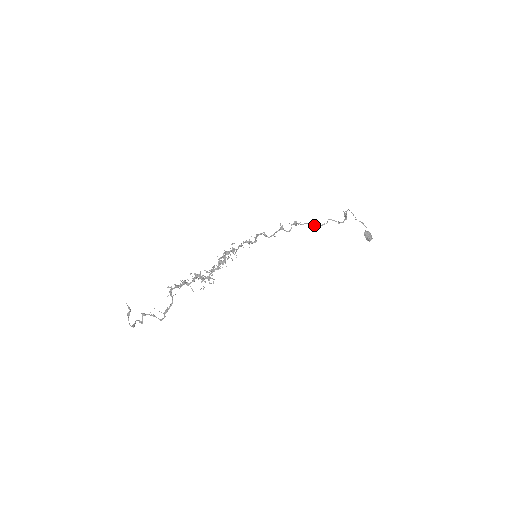
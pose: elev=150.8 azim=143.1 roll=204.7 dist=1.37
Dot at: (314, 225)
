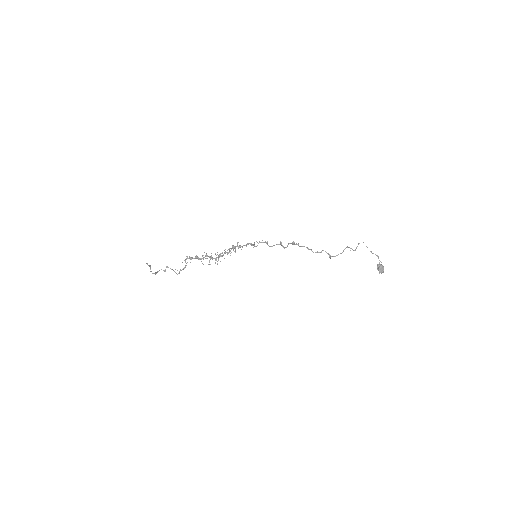
Dot at: occluded
